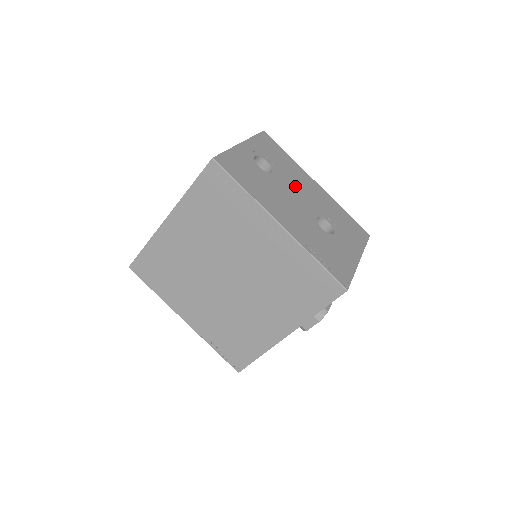
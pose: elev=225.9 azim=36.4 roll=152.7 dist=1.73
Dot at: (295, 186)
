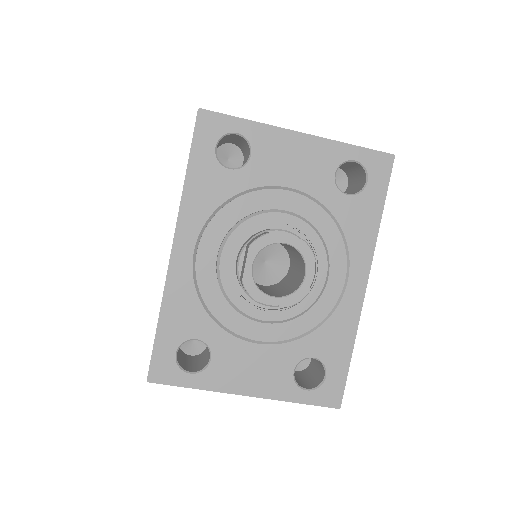
Dot at: occluded
